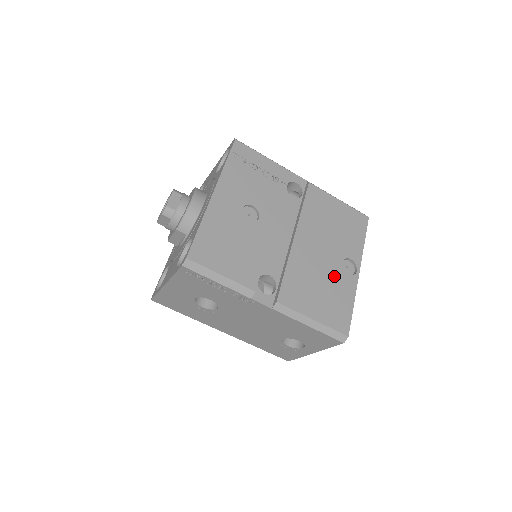
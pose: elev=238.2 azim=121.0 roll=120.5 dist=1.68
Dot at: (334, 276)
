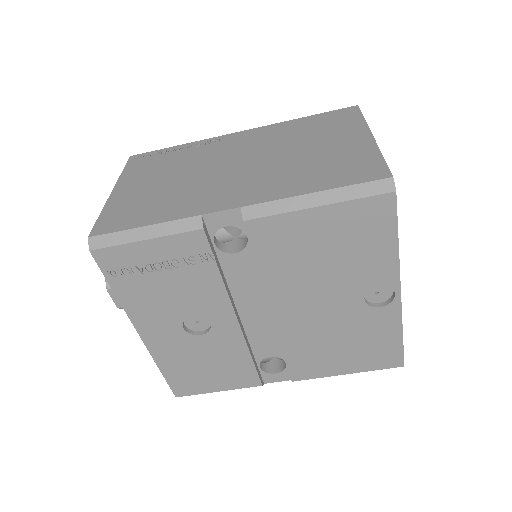
Dot at: (357, 321)
